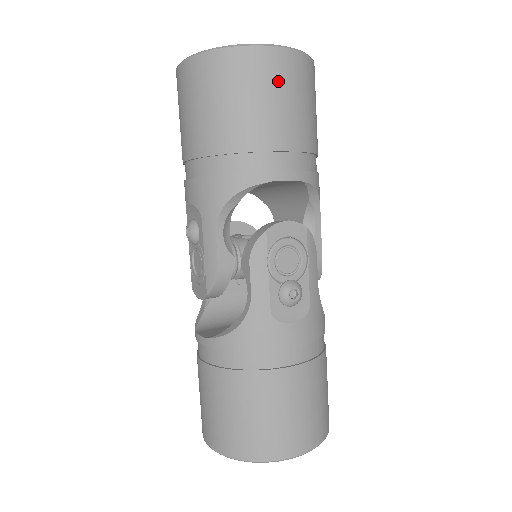
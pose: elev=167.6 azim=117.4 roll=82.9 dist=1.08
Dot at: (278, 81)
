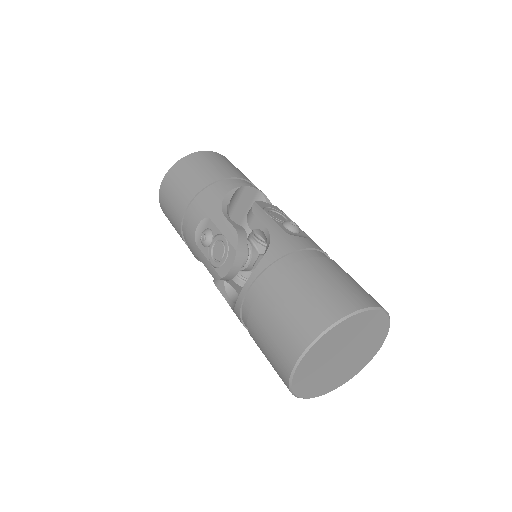
Dot at: (223, 160)
